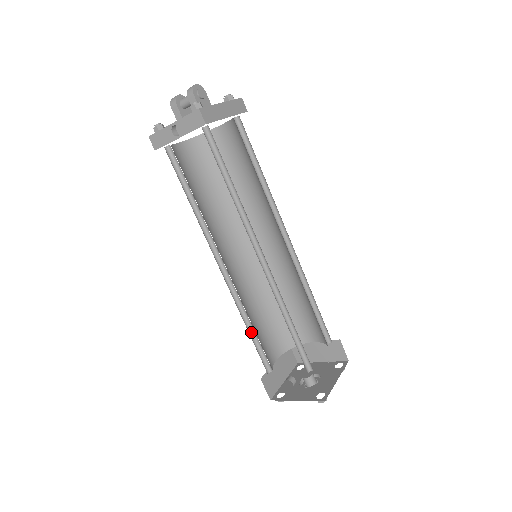
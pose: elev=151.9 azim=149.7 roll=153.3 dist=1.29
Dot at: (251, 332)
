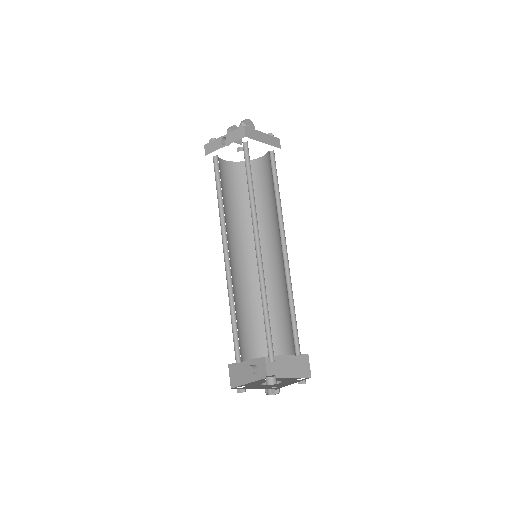
Dot at: (233, 319)
